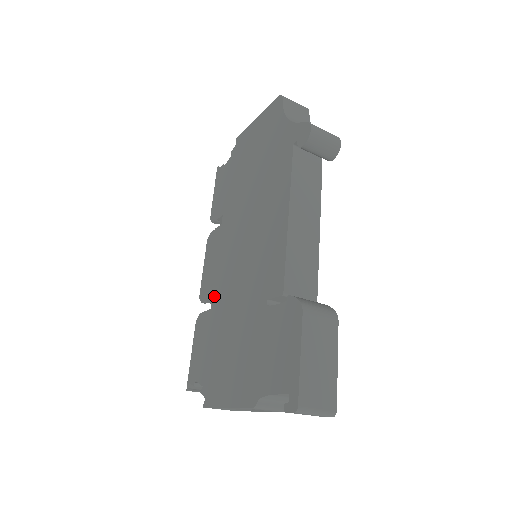
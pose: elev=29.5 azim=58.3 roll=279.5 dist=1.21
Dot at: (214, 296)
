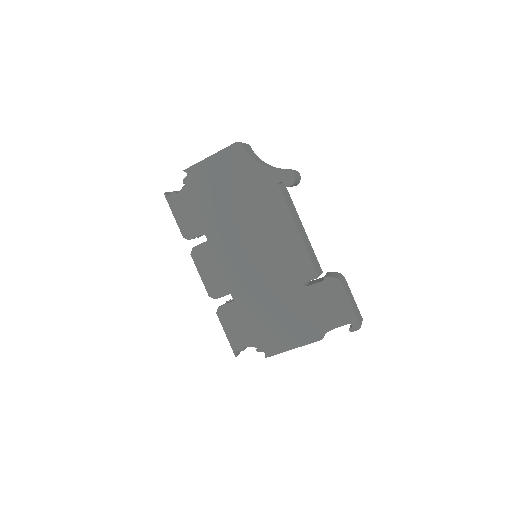
Dot at: (233, 292)
